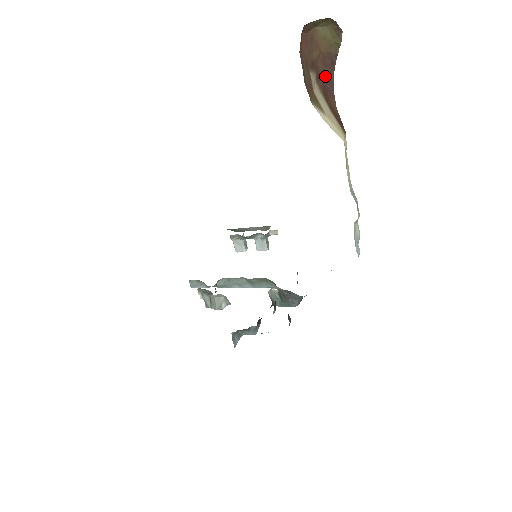
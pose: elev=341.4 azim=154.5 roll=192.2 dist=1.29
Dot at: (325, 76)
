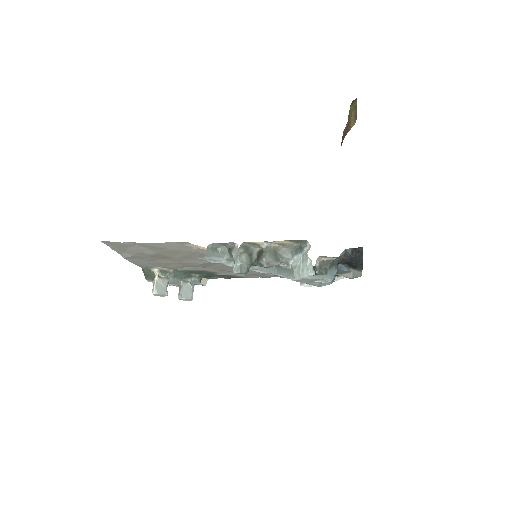
Dot at: (343, 137)
